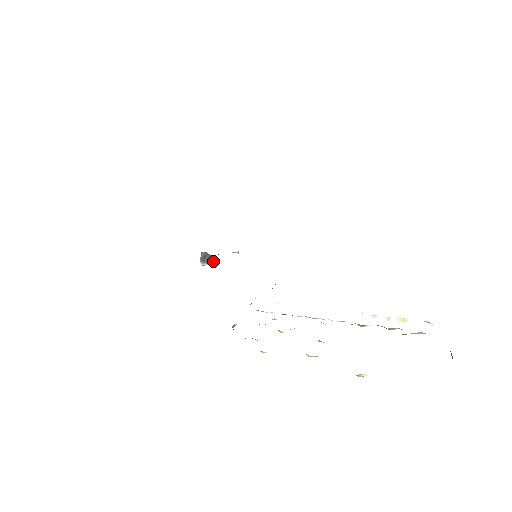
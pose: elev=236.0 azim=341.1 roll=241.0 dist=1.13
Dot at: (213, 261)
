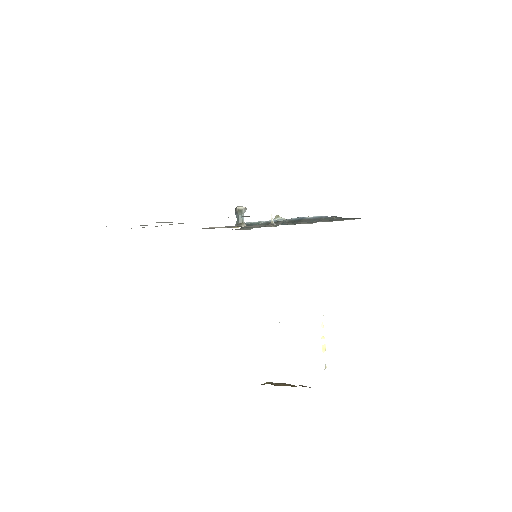
Dot at: (237, 223)
